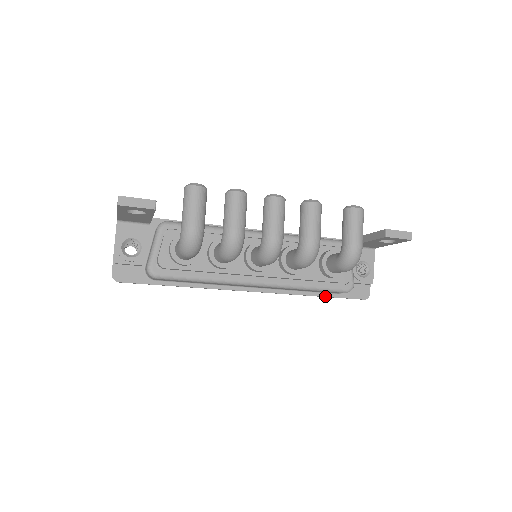
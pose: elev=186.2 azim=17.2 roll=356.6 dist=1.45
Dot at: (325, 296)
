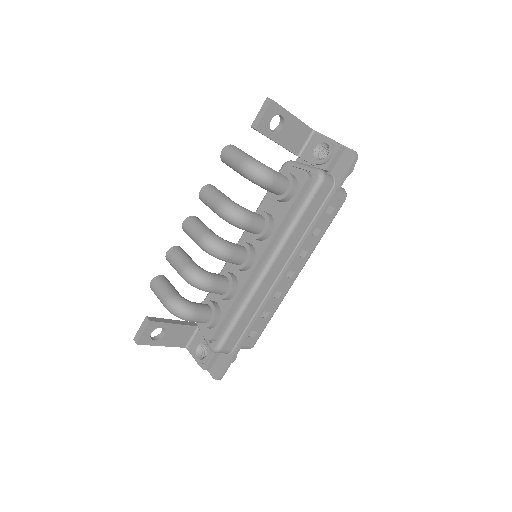
Dot at: (327, 204)
